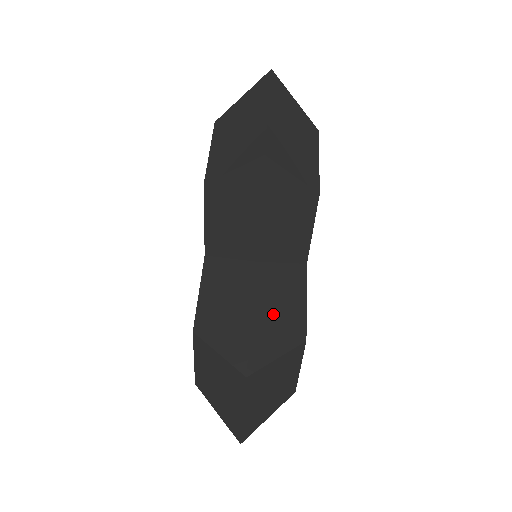
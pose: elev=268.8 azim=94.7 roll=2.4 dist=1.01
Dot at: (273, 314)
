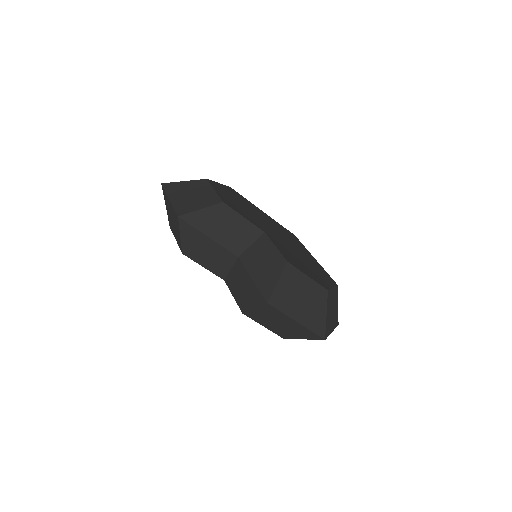
Dot at: (262, 268)
